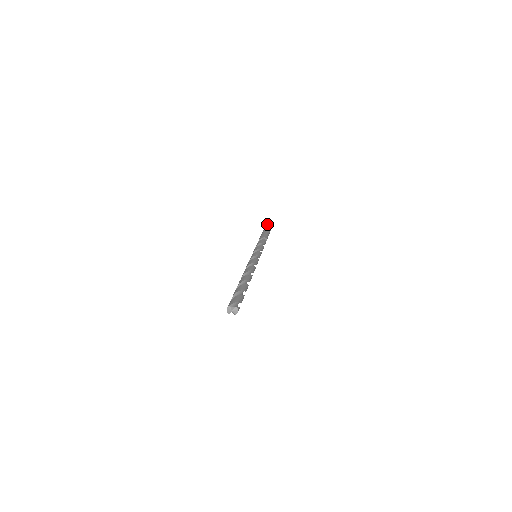
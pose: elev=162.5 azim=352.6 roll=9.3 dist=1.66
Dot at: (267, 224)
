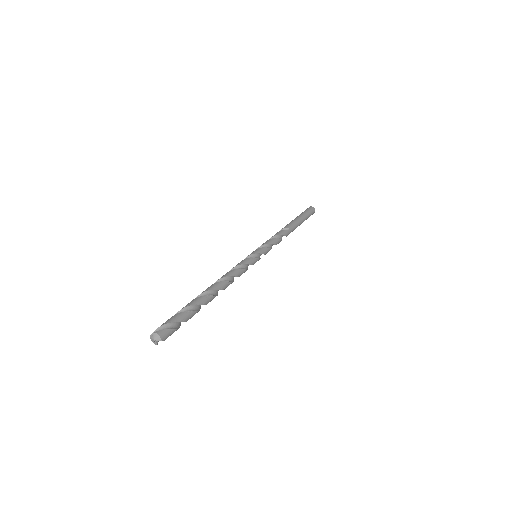
Dot at: occluded
